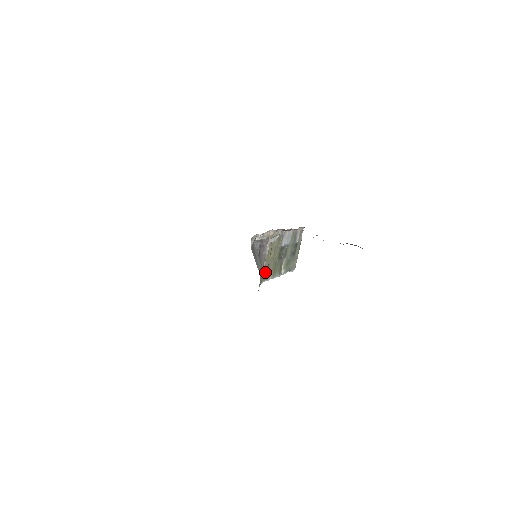
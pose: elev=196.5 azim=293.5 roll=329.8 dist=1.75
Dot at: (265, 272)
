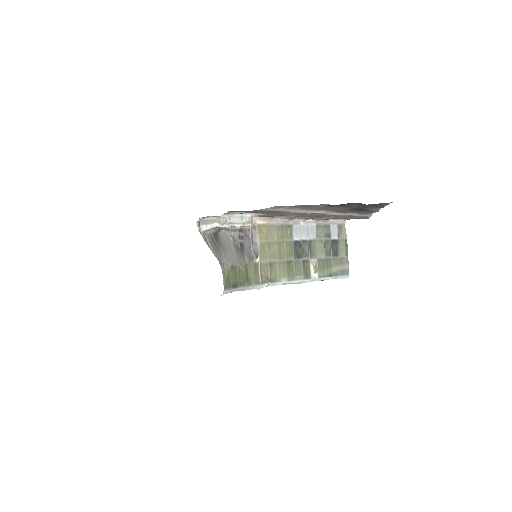
Dot at: (266, 272)
